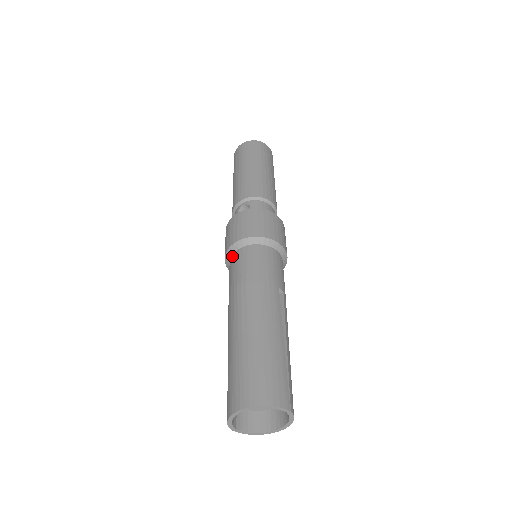
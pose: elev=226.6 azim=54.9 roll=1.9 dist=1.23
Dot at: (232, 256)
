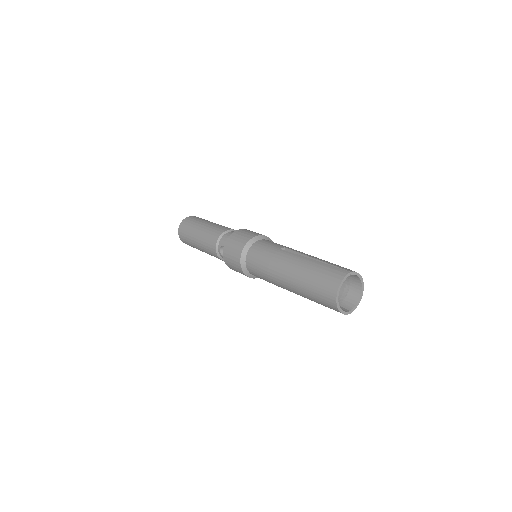
Dot at: (248, 271)
